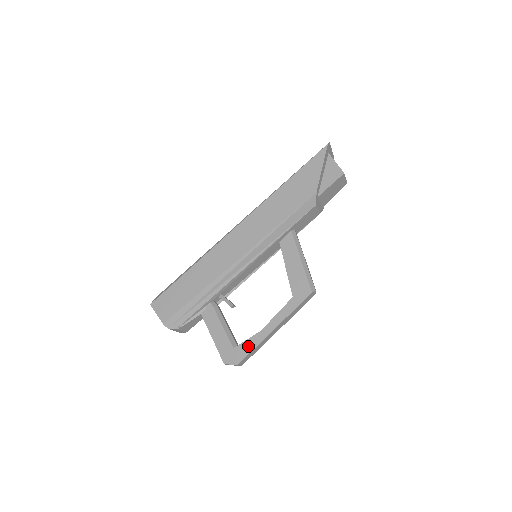
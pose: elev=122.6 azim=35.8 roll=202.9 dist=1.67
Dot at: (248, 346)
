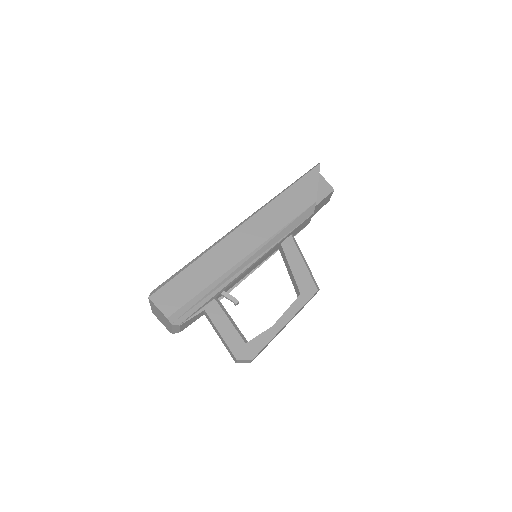
Dot at: (261, 341)
